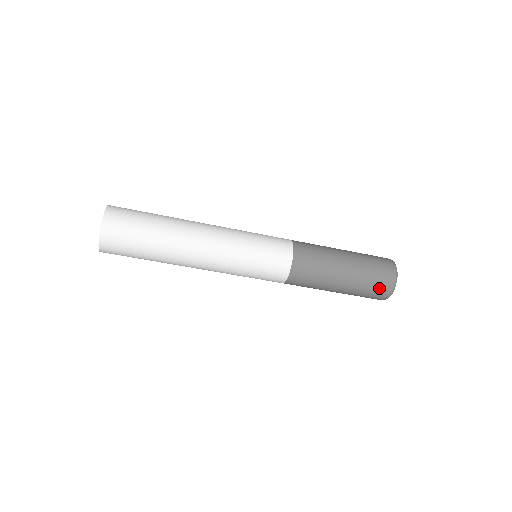
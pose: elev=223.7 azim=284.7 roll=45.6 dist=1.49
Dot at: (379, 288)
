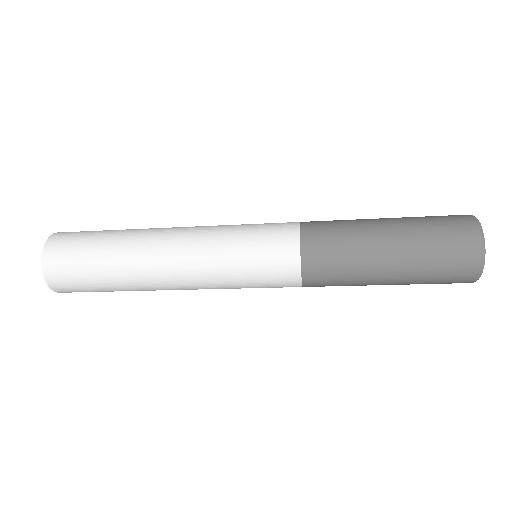
Dot at: (456, 252)
